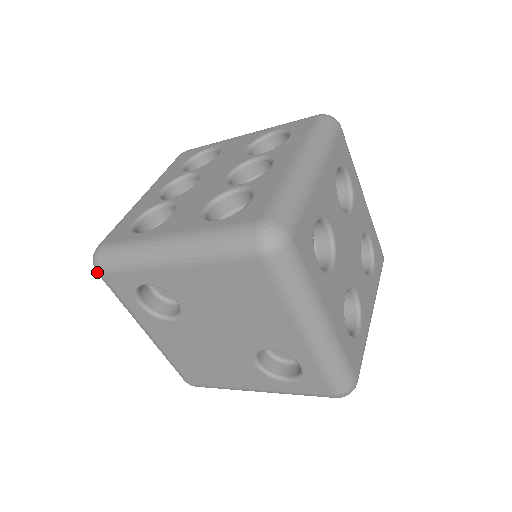
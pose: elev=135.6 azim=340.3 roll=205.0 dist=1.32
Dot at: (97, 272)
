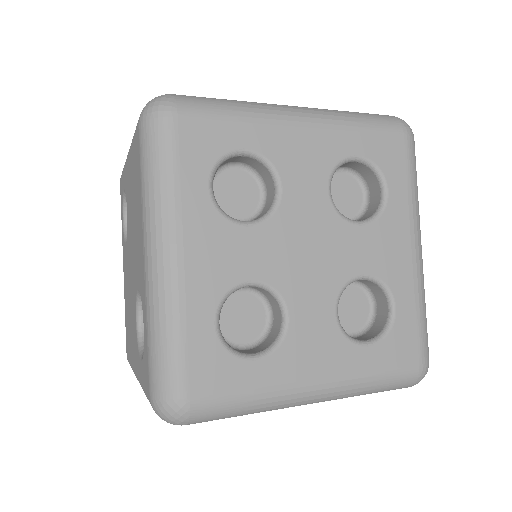
Dot at: occluded
